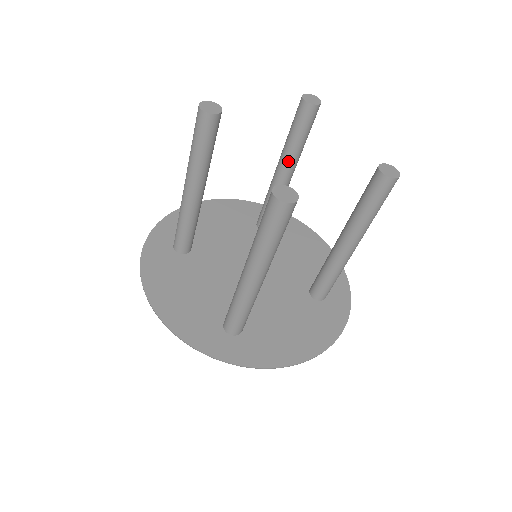
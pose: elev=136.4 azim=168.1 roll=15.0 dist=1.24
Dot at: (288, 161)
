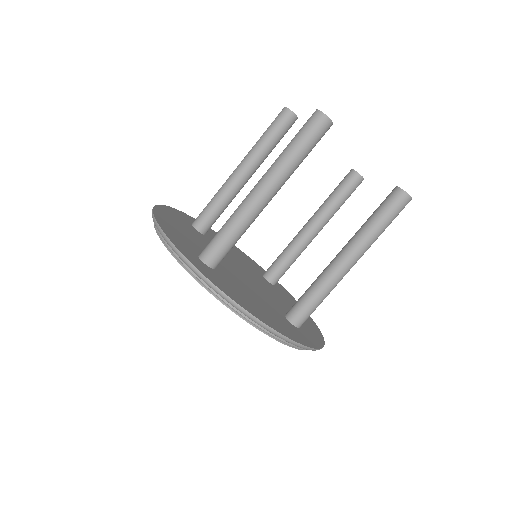
Dot at: (319, 215)
